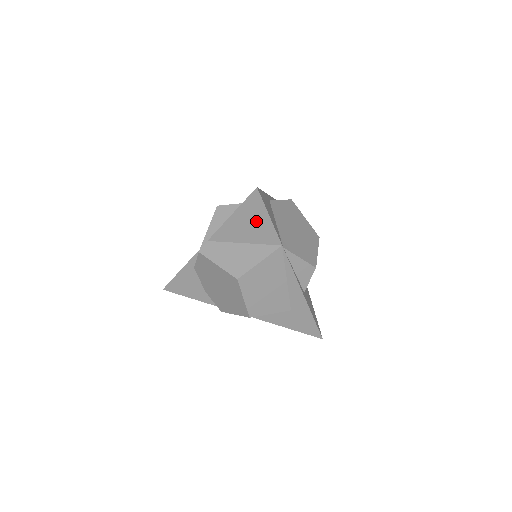
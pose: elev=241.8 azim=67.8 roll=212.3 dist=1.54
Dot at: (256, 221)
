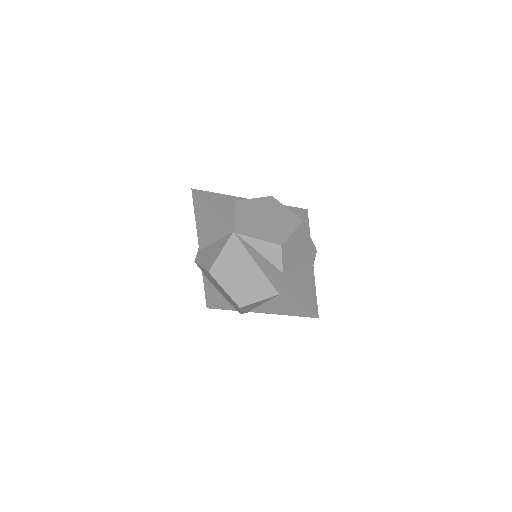
Dot at: (209, 218)
